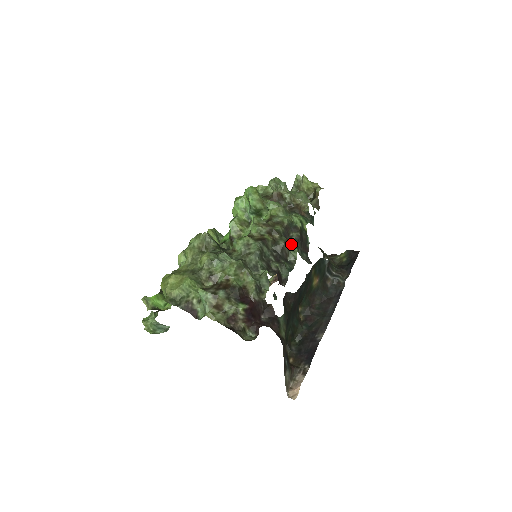
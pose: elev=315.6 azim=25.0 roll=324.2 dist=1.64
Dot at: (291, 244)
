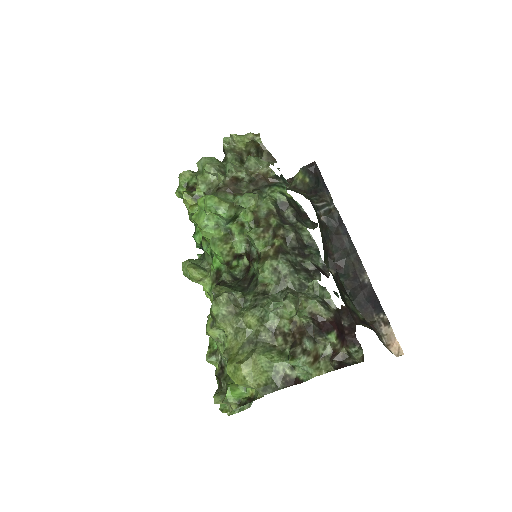
Dot at: (297, 226)
